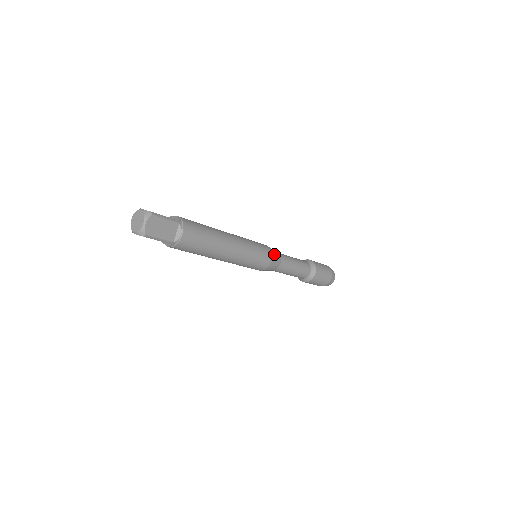
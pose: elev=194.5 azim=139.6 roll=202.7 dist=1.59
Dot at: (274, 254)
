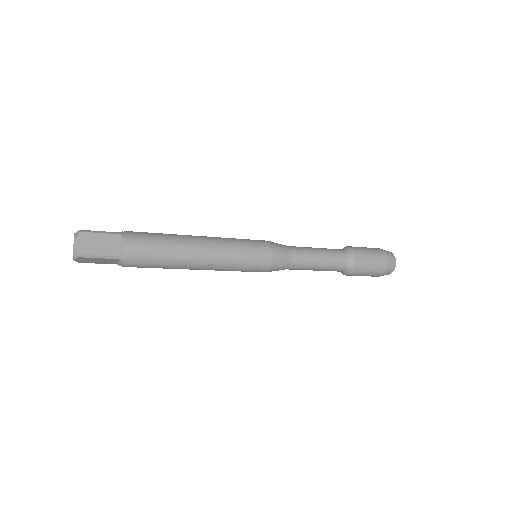
Dot at: (276, 266)
